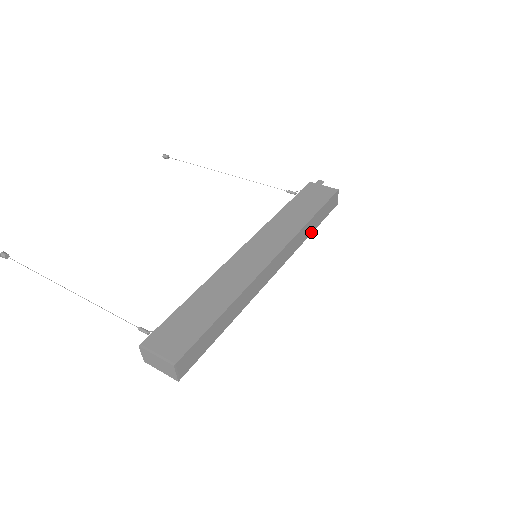
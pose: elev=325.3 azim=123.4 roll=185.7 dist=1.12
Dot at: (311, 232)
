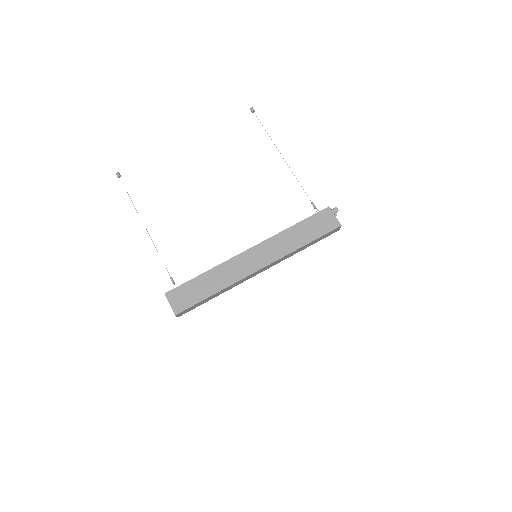
Dot at: occluded
